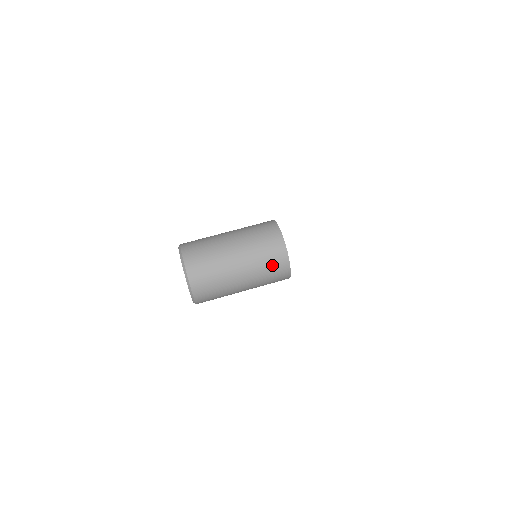
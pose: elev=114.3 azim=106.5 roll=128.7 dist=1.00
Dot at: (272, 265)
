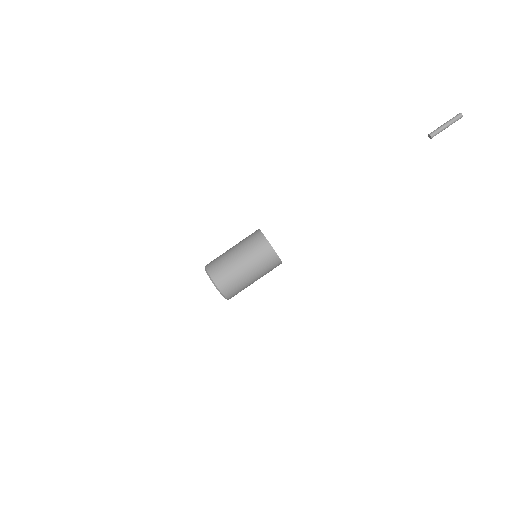
Dot at: (267, 261)
